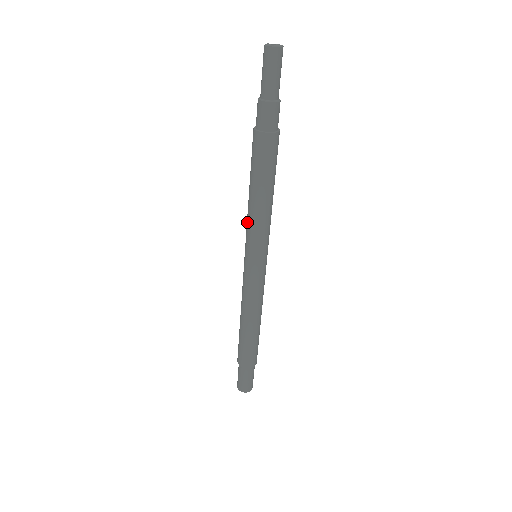
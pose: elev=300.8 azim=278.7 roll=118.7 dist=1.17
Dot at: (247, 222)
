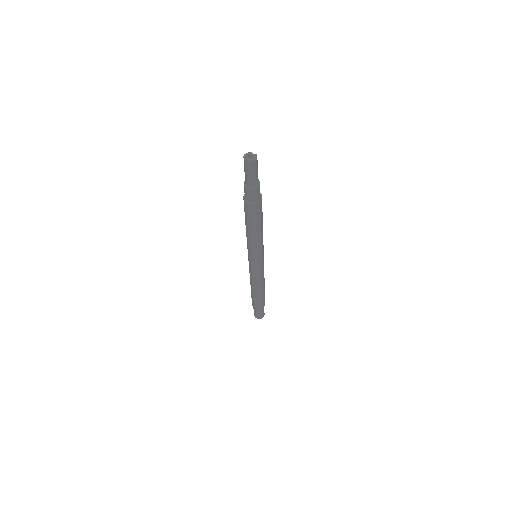
Dot at: occluded
